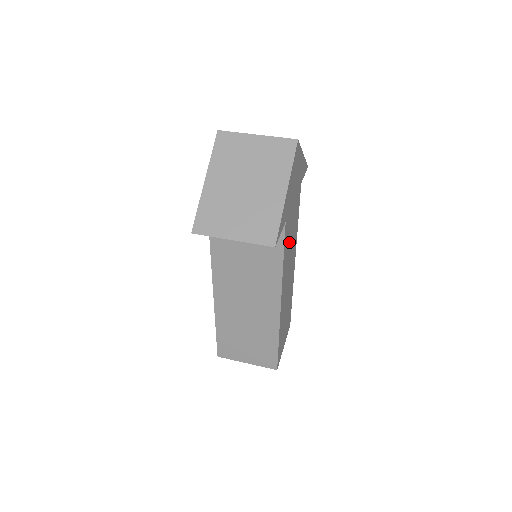
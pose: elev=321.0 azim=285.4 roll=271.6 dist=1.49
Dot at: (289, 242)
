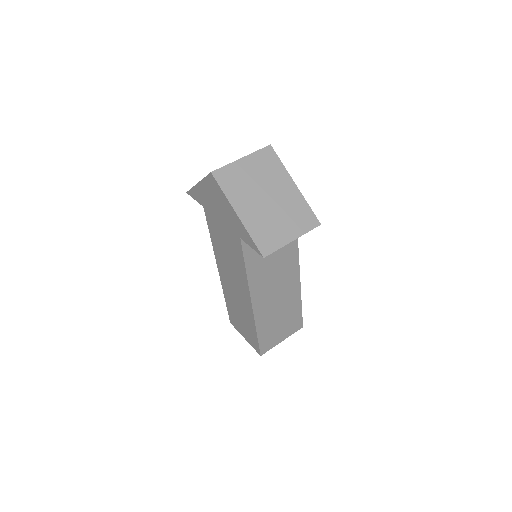
Dot at: occluded
